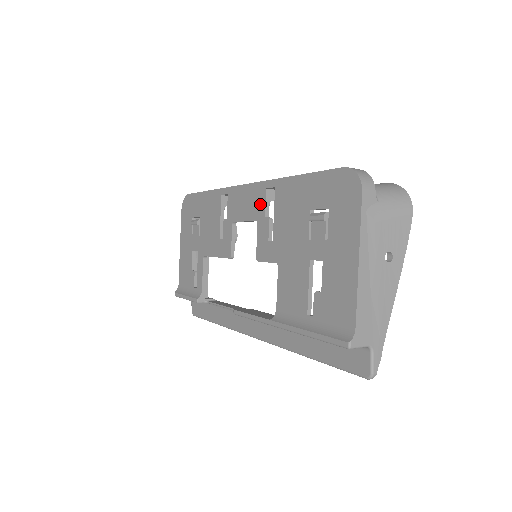
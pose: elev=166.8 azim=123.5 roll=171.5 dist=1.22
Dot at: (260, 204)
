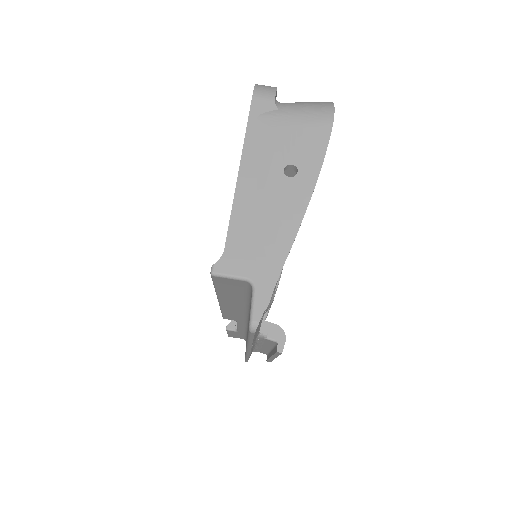
Dot at: occluded
